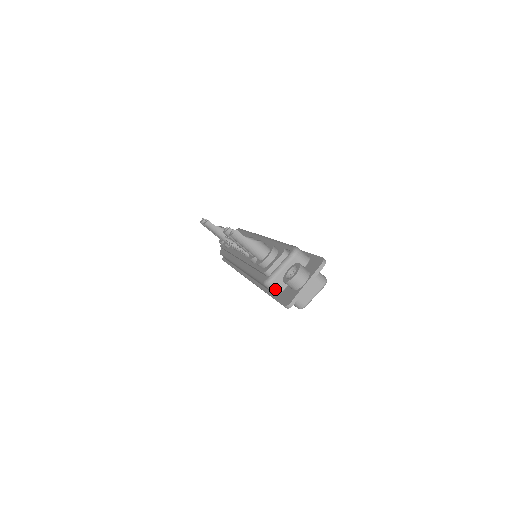
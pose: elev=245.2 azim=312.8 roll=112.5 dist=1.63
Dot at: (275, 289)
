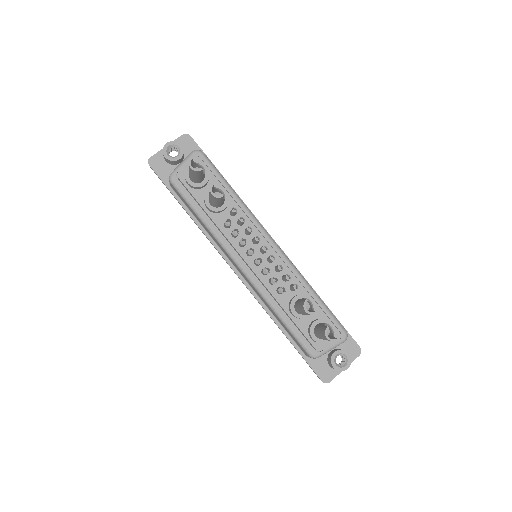
Dot at: occluded
